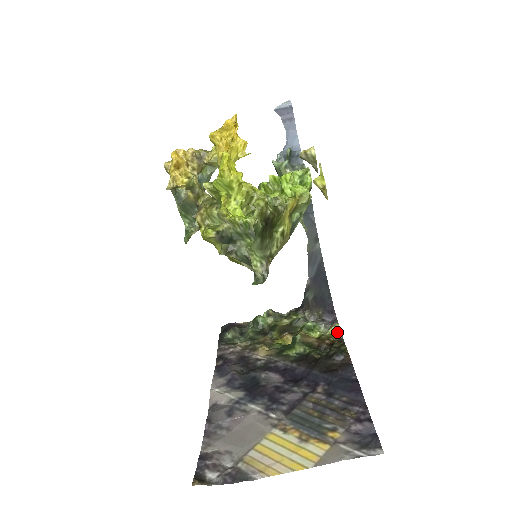
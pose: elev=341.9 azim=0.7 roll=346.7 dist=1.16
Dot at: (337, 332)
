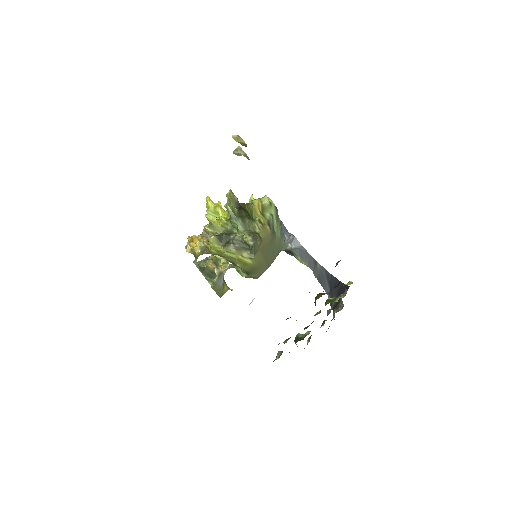
Dot at: (350, 284)
